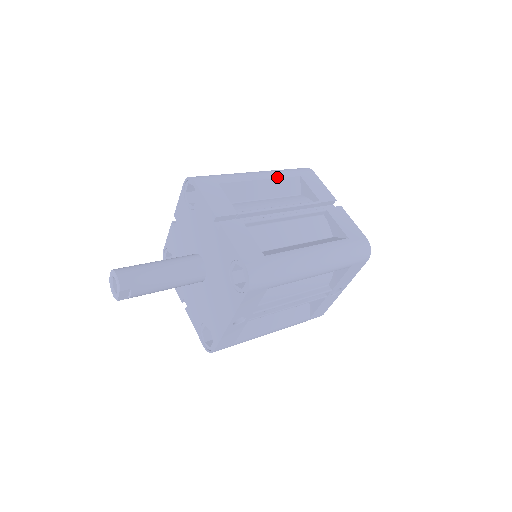
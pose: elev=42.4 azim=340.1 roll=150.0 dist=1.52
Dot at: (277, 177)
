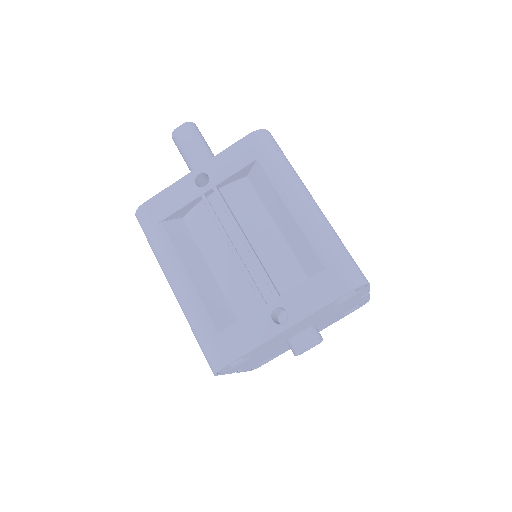
Dot at: occluded
